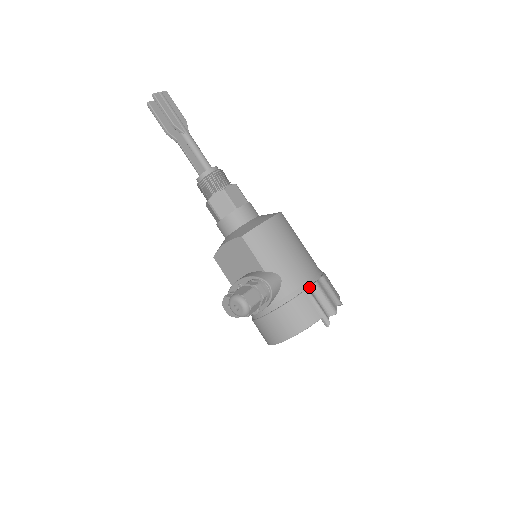
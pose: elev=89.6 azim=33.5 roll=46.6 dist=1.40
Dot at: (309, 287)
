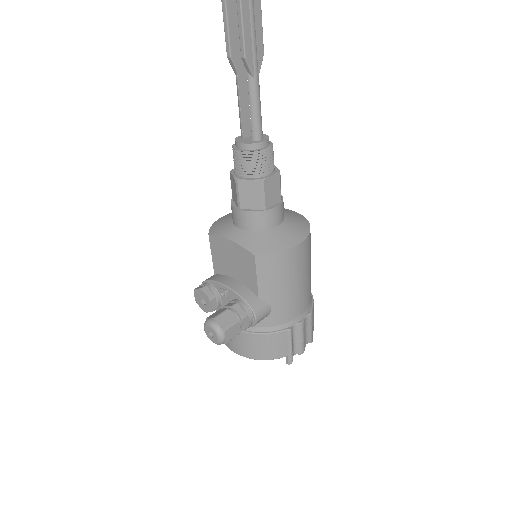
Dot at: (293, 325)
